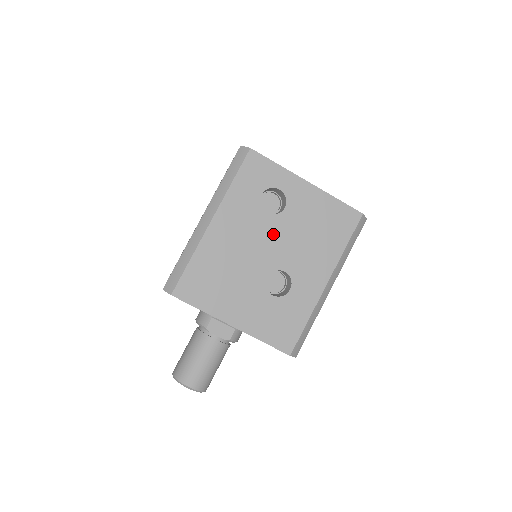
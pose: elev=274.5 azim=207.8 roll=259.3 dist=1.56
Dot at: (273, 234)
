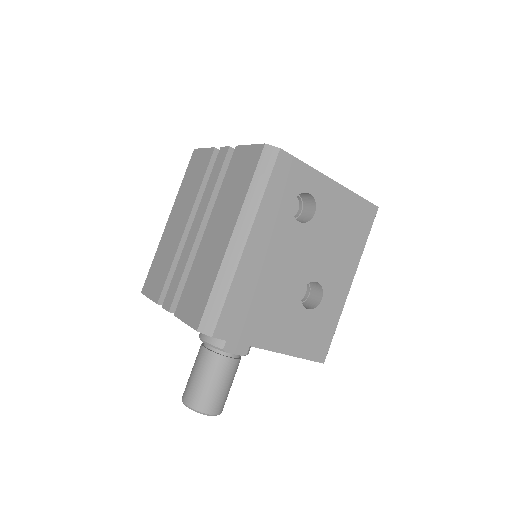
Dot at: (306, 244)
